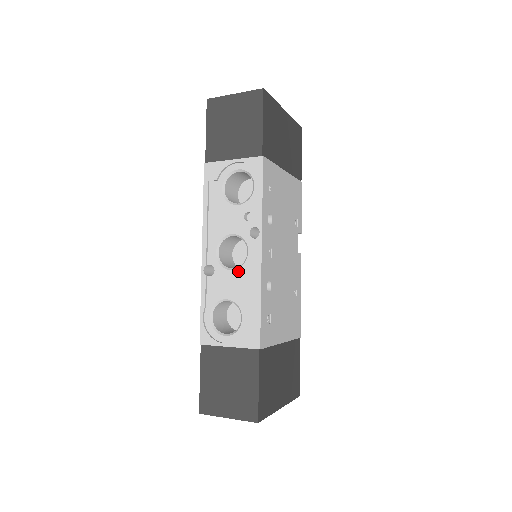
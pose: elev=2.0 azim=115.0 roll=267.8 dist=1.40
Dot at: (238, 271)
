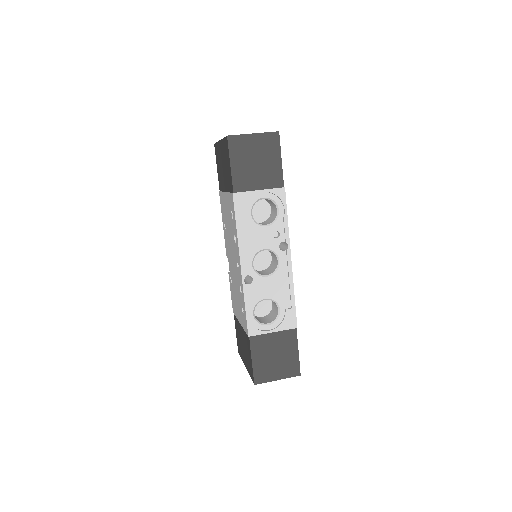
Dot at: (273, 277)
